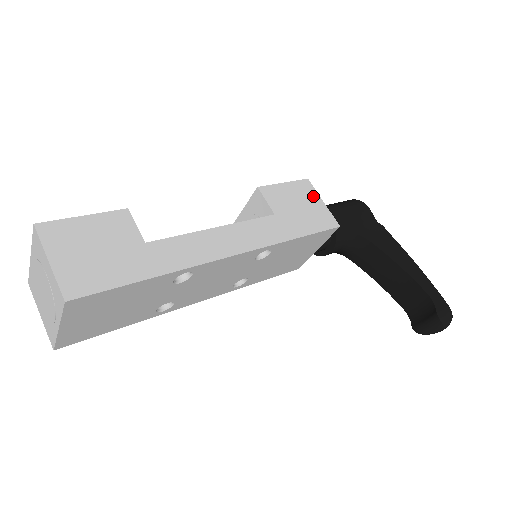
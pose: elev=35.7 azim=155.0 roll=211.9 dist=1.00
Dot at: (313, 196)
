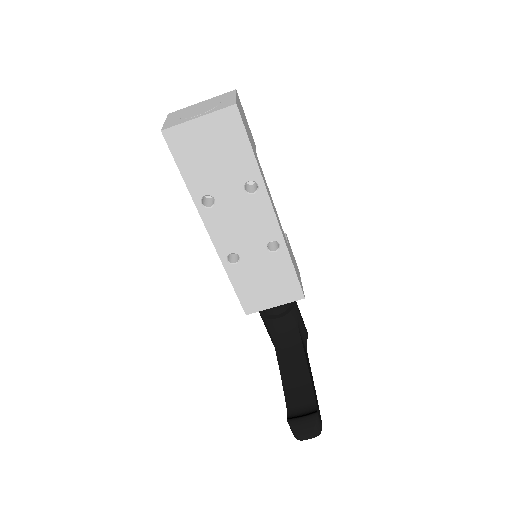
Dot at: occluded
